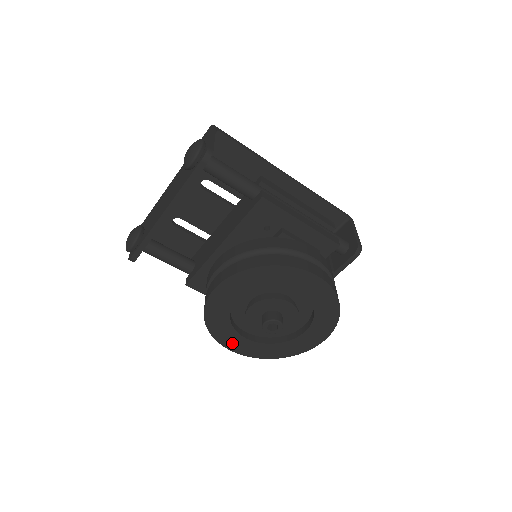
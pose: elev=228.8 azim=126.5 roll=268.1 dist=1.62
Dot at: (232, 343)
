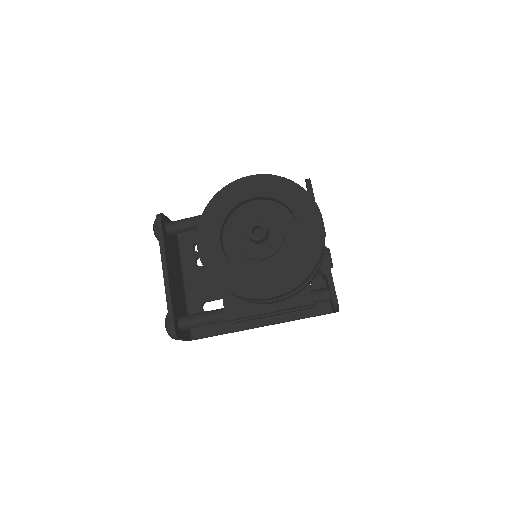
Dot at: (260, 289)
